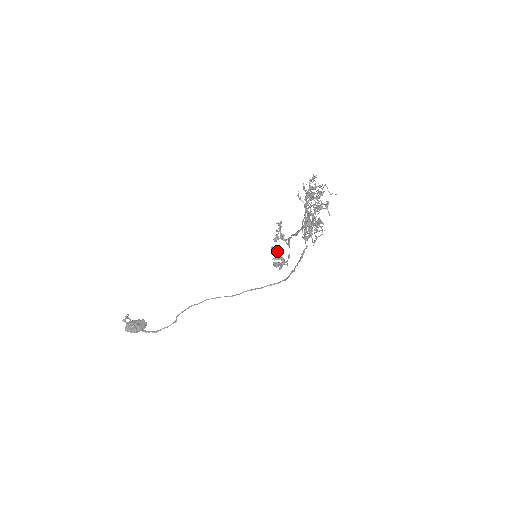
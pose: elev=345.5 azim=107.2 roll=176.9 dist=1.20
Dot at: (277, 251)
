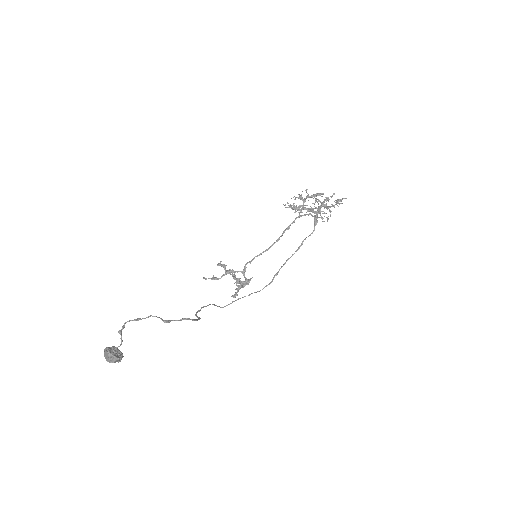
Dot at: occluded
